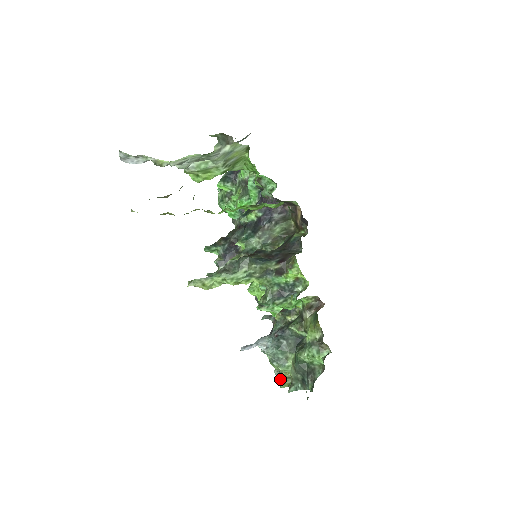
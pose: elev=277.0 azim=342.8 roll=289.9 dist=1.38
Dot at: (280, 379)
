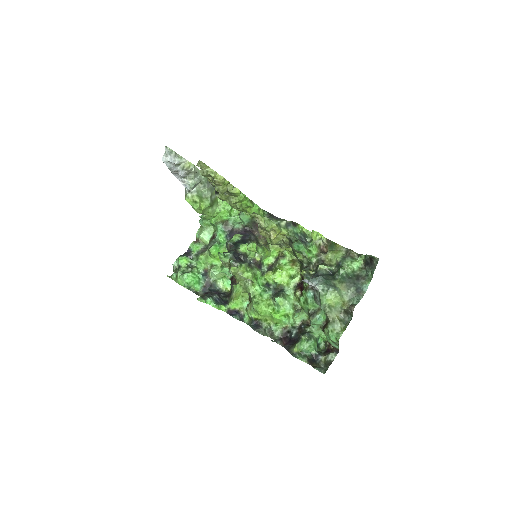
Dot at: (334, 331)
